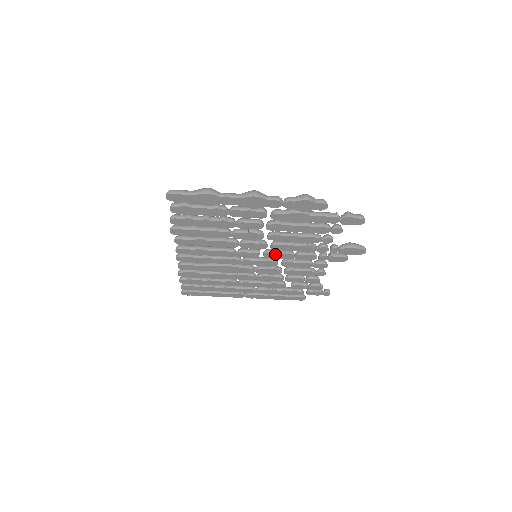
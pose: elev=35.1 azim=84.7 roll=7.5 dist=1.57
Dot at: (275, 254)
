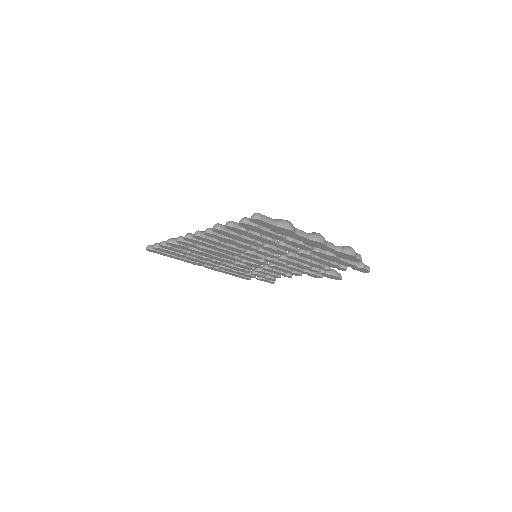
Dot at: (275, 262)
